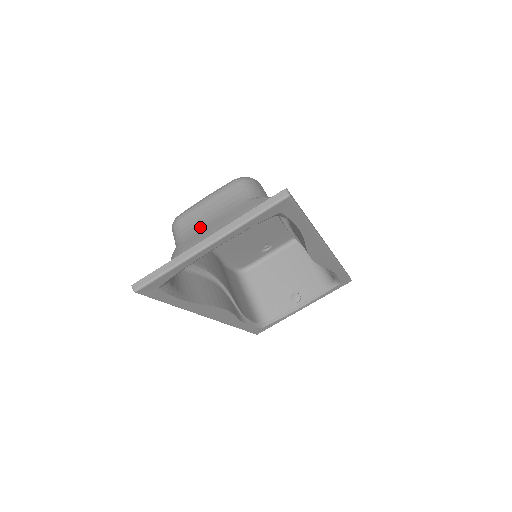
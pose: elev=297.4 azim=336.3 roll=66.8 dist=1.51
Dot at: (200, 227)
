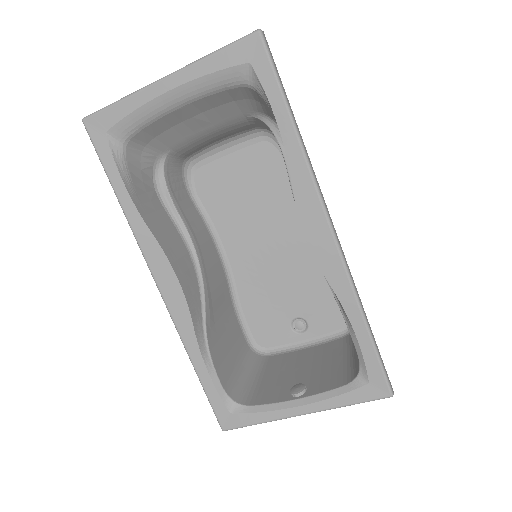
Dot at: (193, 137)
